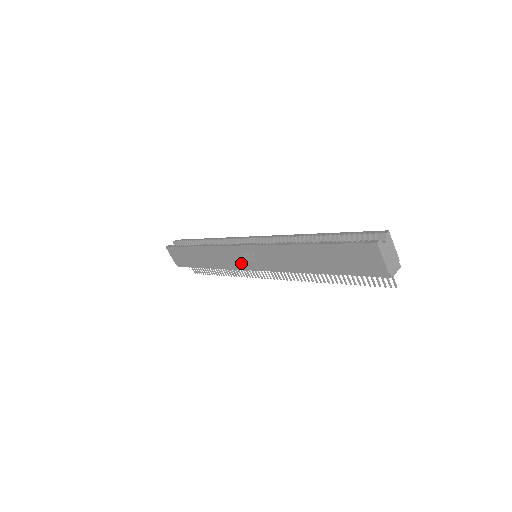
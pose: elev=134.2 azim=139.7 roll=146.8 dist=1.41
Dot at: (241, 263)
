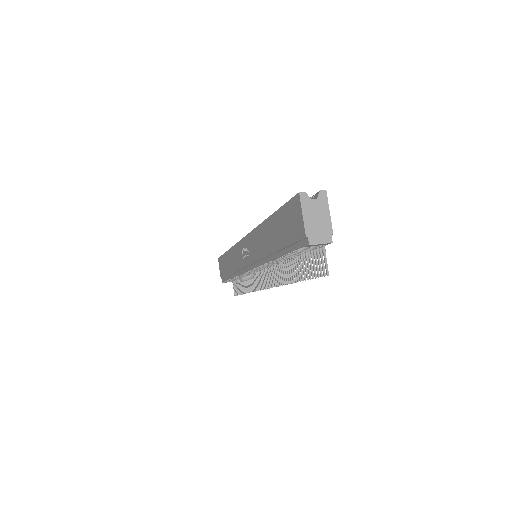
Dot at: (243, 262)
